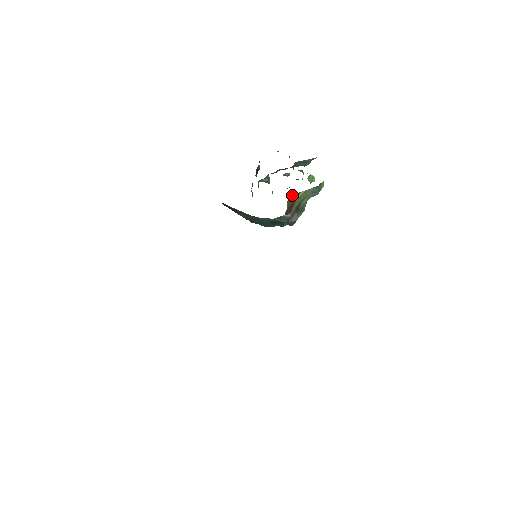
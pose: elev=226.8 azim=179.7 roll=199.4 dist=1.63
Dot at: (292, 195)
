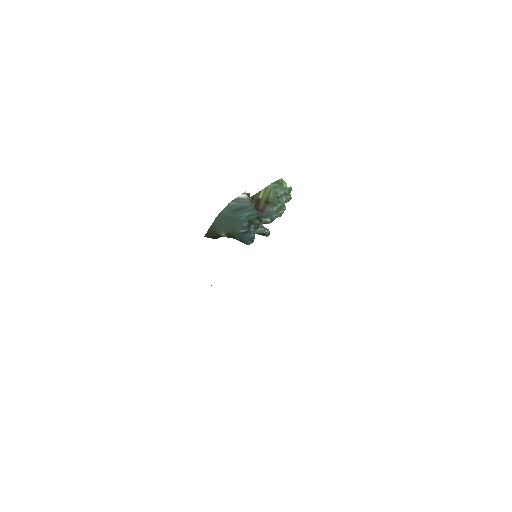
Dot at: (253, 195)
